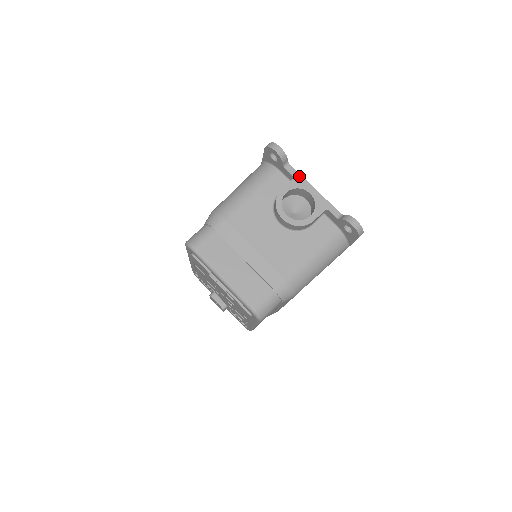
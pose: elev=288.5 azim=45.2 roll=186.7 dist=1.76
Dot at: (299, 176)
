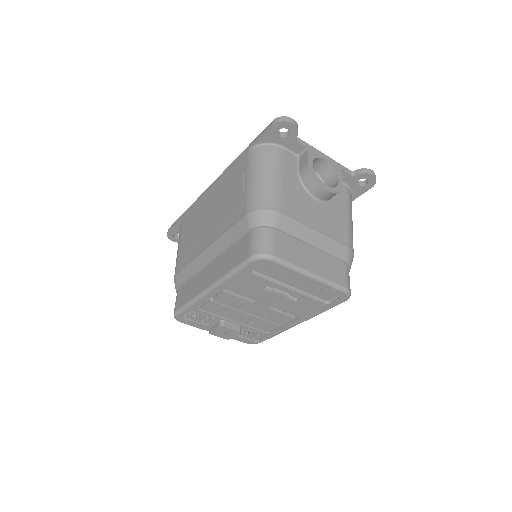
Dot at: (309, 146)
